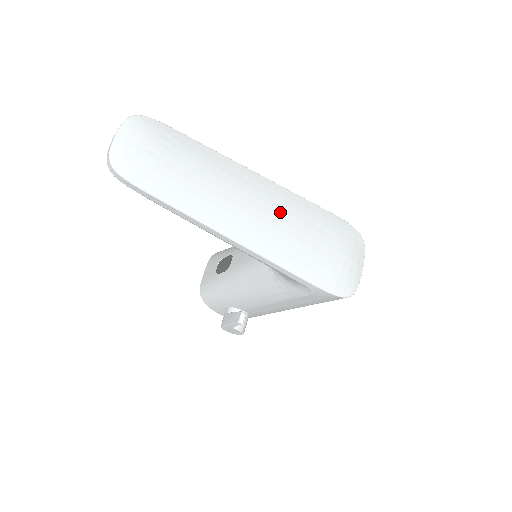
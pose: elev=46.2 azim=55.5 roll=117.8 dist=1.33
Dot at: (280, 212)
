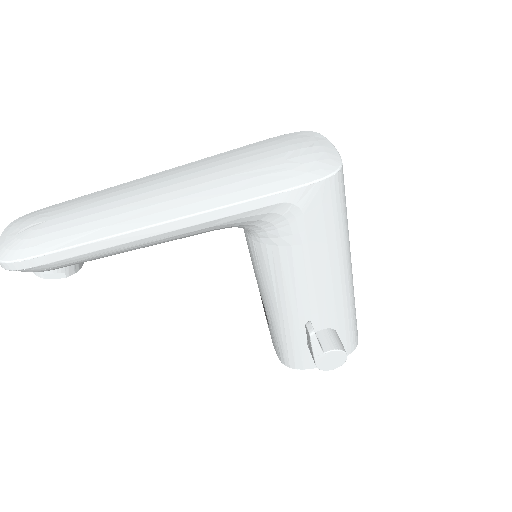
Dot at: (192, 174)
